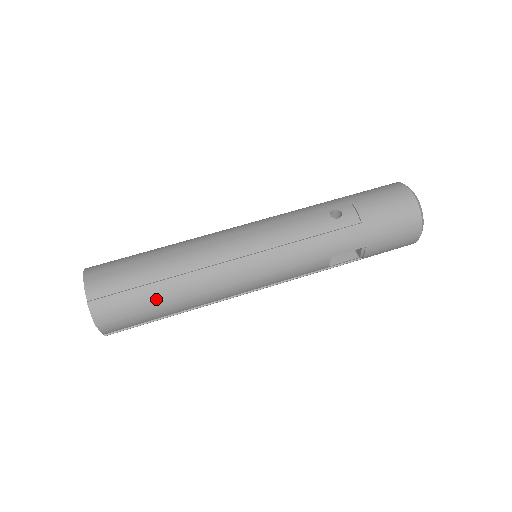
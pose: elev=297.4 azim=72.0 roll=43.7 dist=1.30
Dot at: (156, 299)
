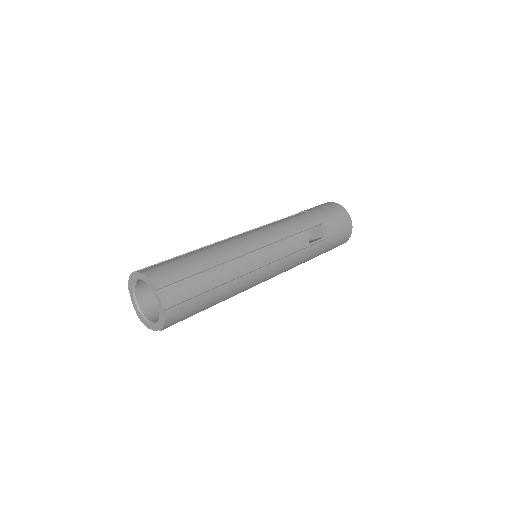
Dot at: (198, 264)
